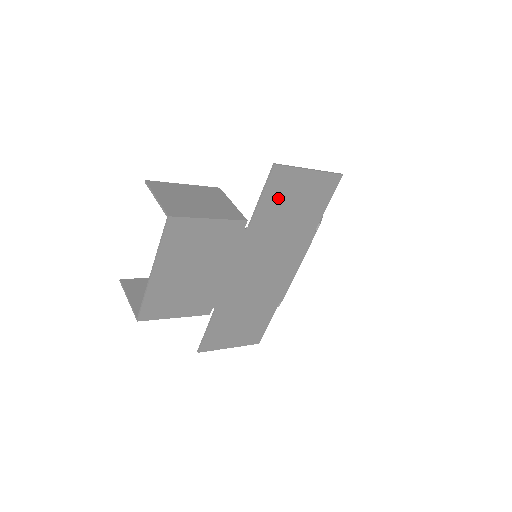
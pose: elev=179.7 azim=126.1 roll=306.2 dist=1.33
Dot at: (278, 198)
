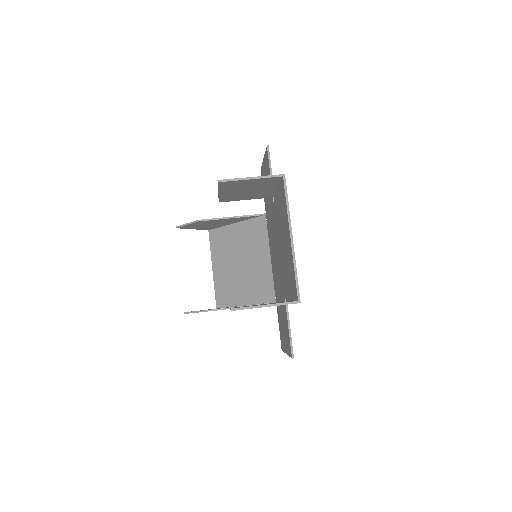
Dot at: occluded
